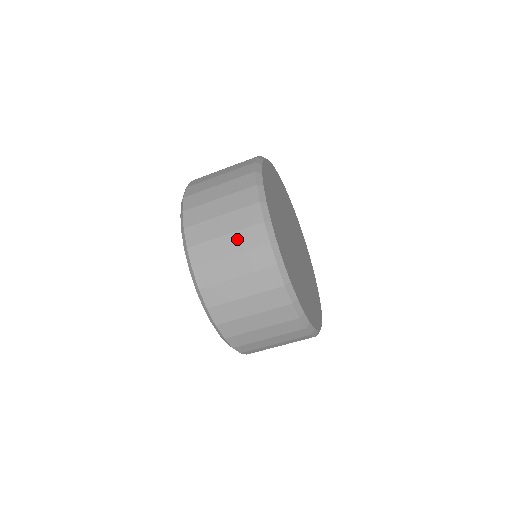
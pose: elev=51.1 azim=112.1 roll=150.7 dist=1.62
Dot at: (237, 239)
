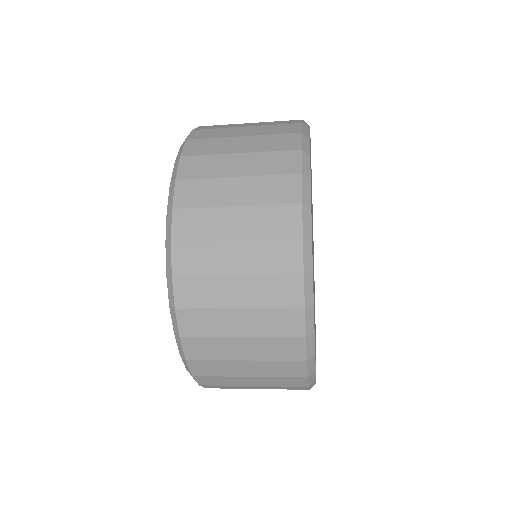
Dot at: (254, 251)
